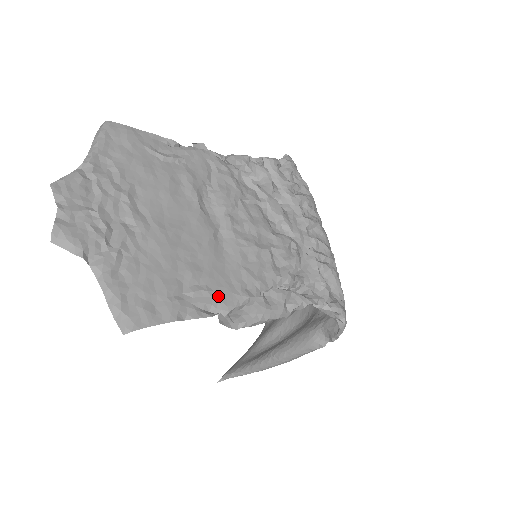
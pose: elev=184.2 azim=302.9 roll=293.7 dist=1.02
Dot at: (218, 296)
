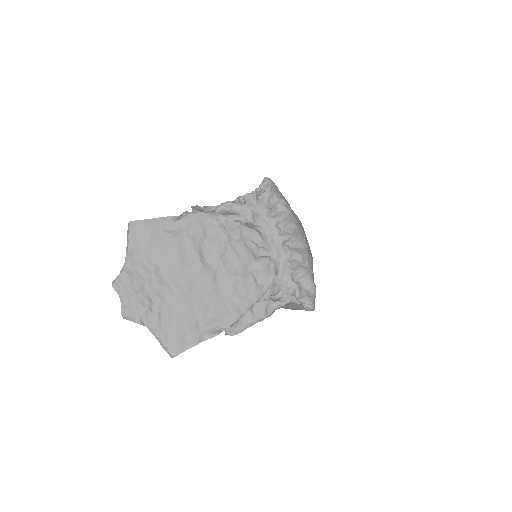
Dot at: (221, 321)
